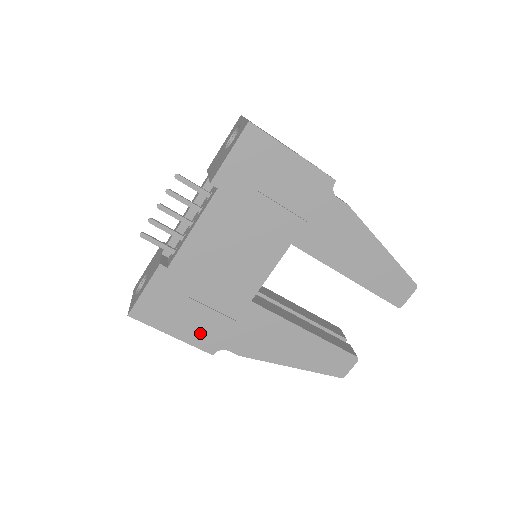
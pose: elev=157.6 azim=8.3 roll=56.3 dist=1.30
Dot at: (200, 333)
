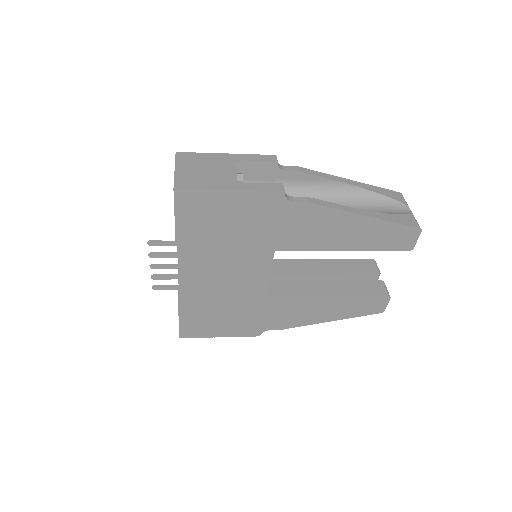
Dot at: (240, 328)
